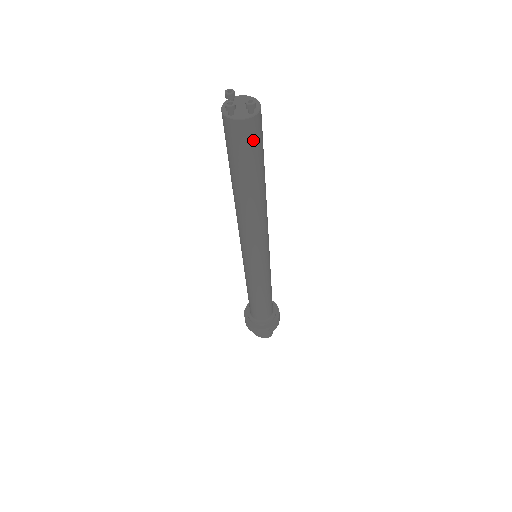
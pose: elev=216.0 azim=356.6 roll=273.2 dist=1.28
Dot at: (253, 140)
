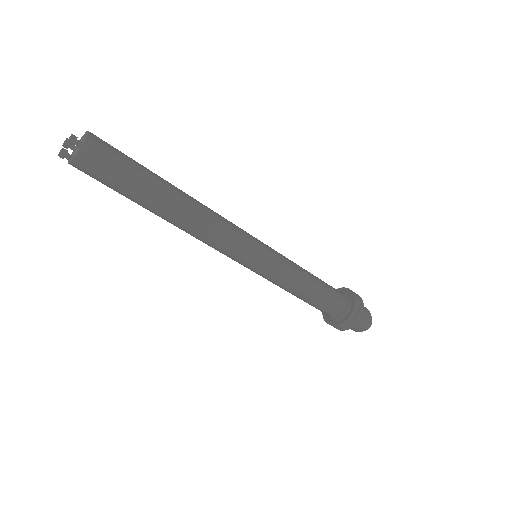
Dot at: (105, 165)
